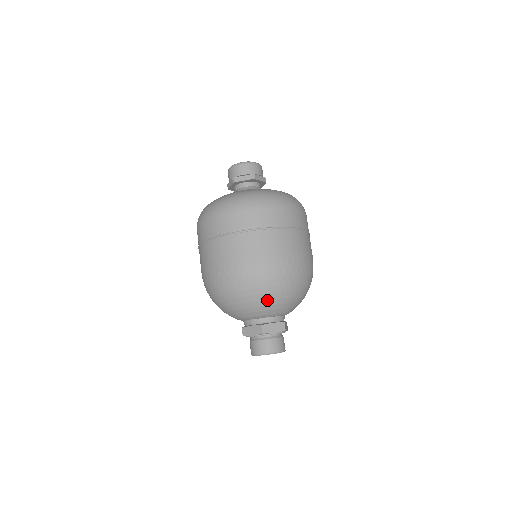
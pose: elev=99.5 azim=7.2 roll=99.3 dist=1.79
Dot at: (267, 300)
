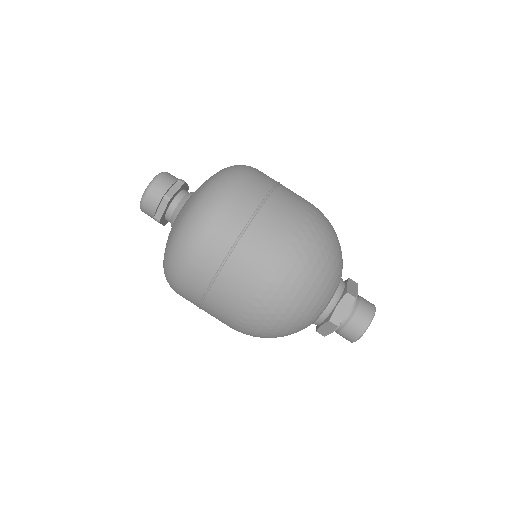
Dot at: (308, 305)
